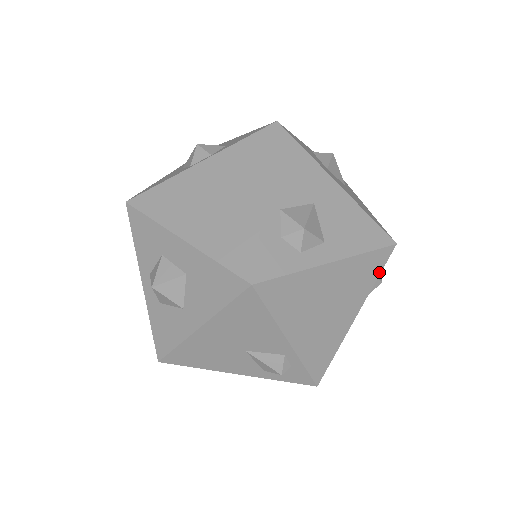
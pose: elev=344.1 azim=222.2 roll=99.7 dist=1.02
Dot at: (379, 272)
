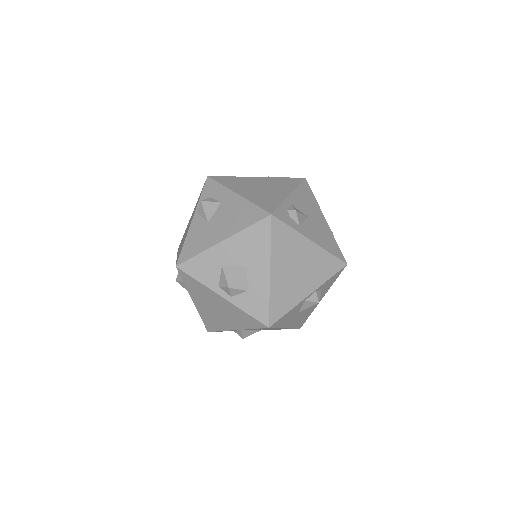
Dot at: occluded
